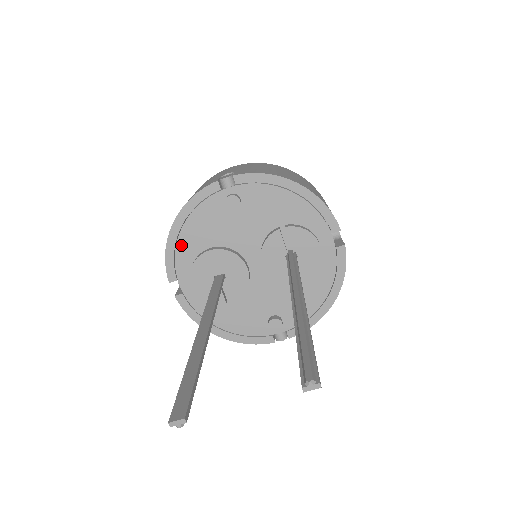
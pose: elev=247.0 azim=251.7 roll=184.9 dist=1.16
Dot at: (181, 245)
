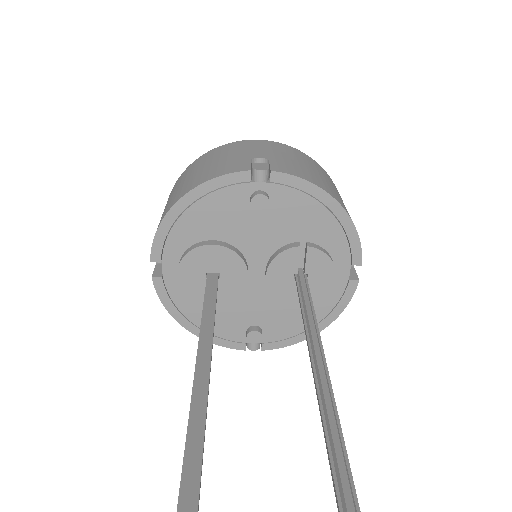
Dot at: (179, 227)
